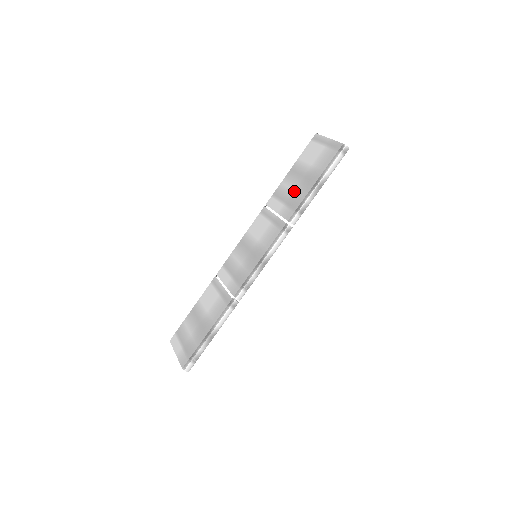
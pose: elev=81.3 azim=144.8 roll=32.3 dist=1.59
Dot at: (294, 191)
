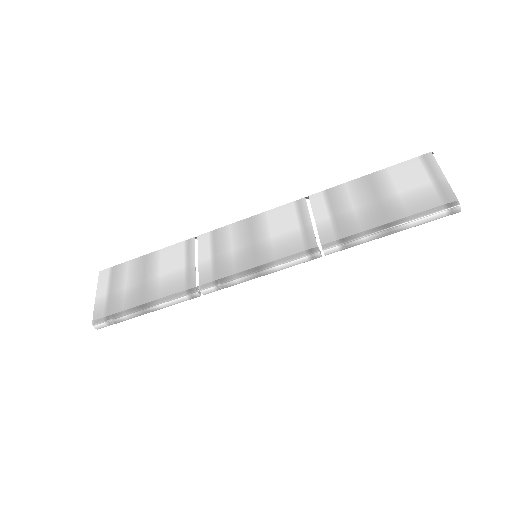
Dot at: (354, 211)
